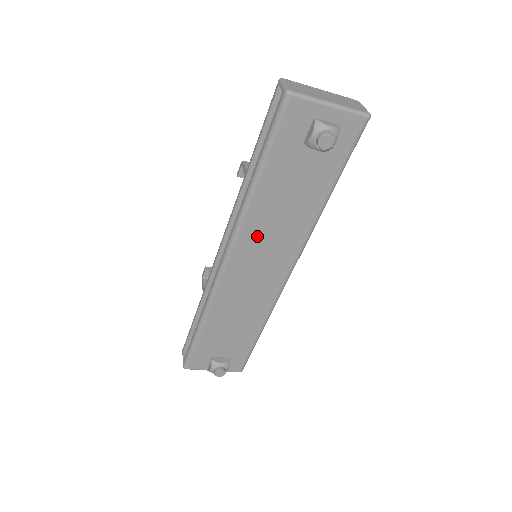
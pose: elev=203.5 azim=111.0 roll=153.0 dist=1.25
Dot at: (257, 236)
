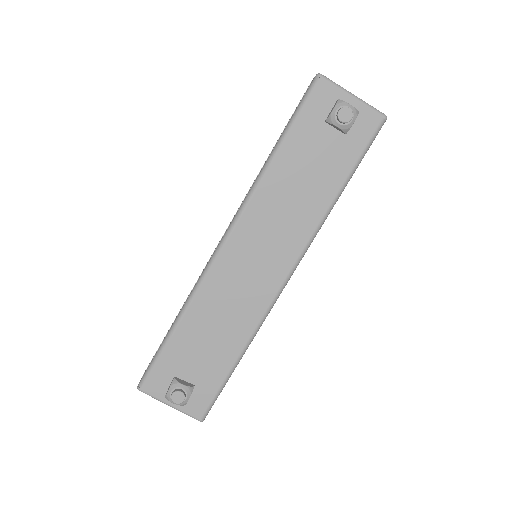
Dot at: (263, 216)
